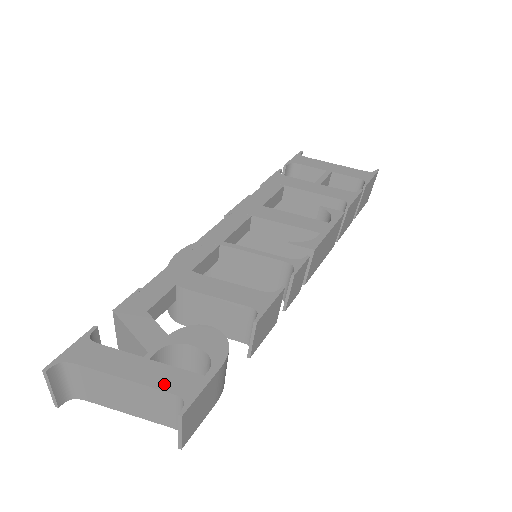
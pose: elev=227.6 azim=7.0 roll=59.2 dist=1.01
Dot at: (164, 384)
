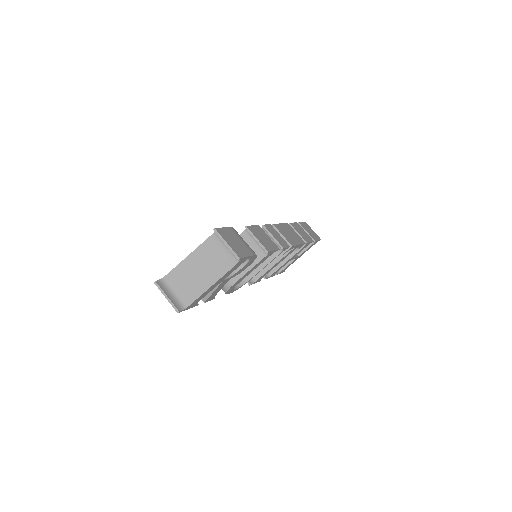
Dot at: (206, 241)
